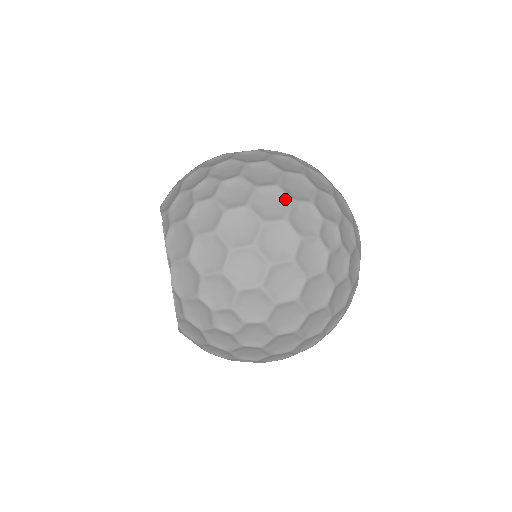
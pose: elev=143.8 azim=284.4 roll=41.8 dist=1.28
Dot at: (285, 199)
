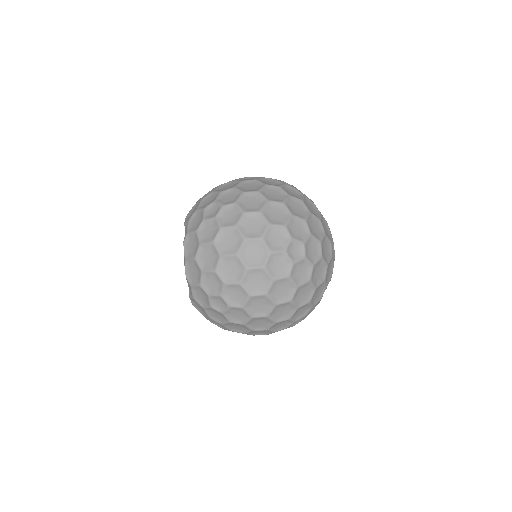
Dot at: (270, 322)
